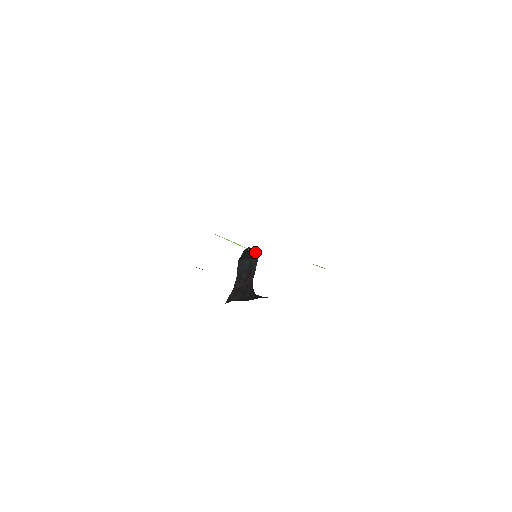
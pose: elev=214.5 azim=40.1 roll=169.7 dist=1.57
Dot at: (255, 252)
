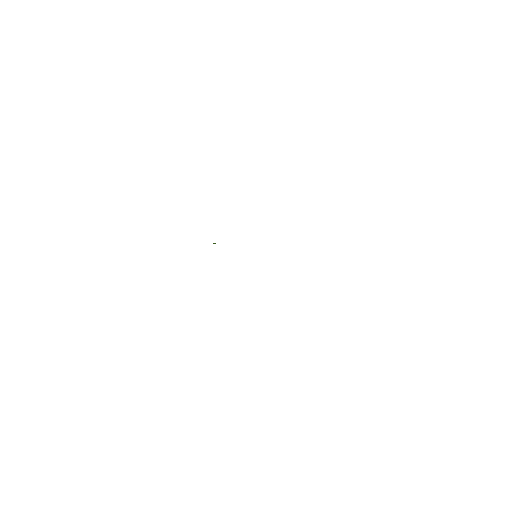
Dot at: occluded
